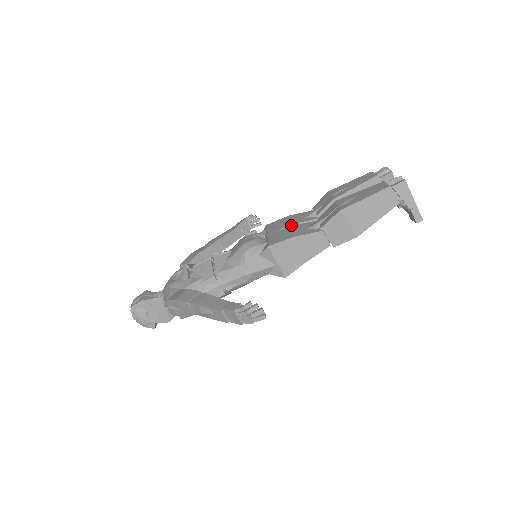
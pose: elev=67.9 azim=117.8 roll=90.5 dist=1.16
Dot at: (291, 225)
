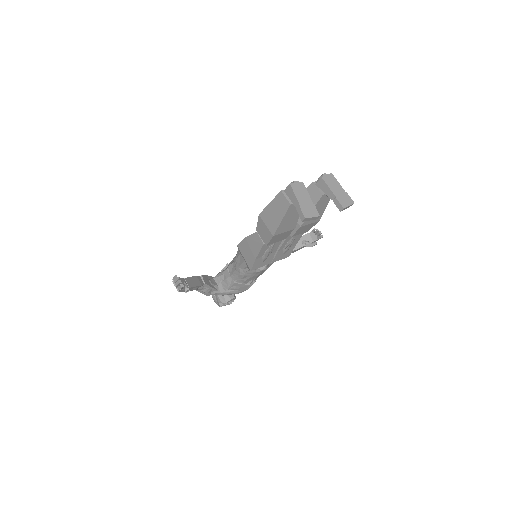
Dot at: occluded
